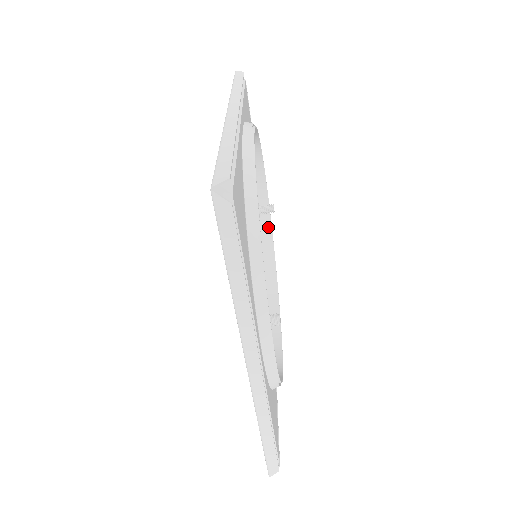
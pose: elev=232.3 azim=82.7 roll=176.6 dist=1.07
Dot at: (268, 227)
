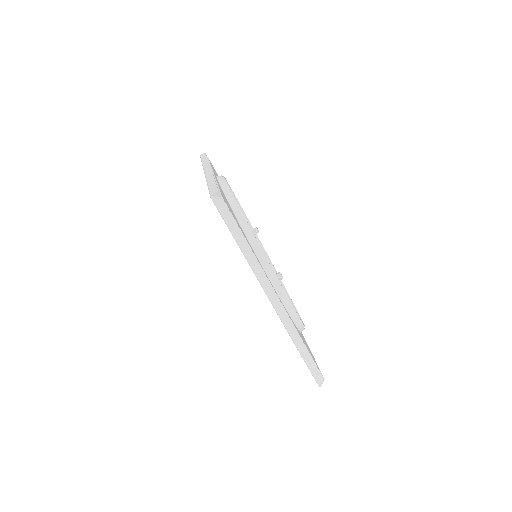
Dot at: occluded
